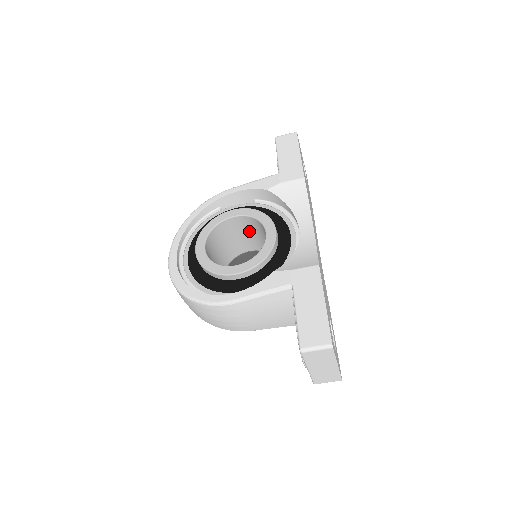
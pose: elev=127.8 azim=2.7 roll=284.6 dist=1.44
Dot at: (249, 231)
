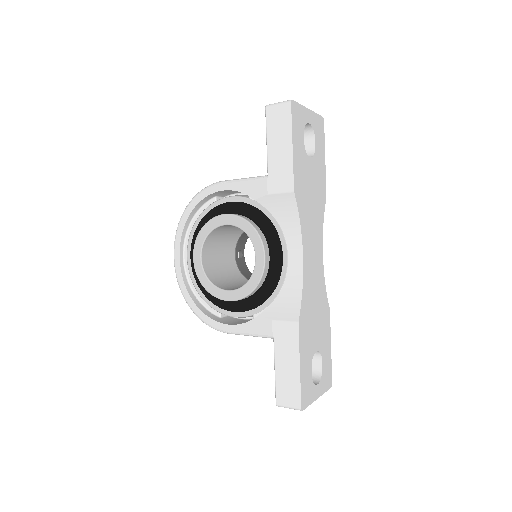
Dot at: occluded
